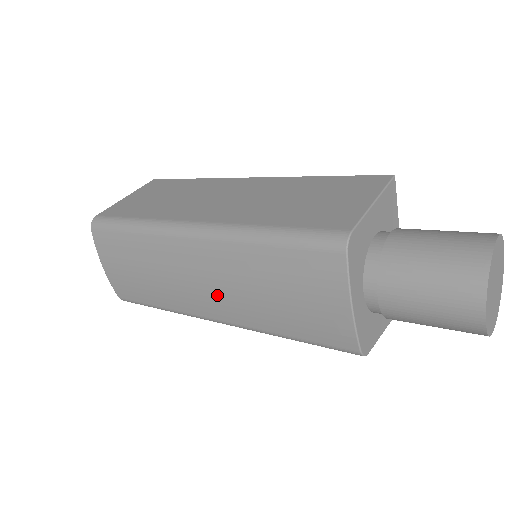
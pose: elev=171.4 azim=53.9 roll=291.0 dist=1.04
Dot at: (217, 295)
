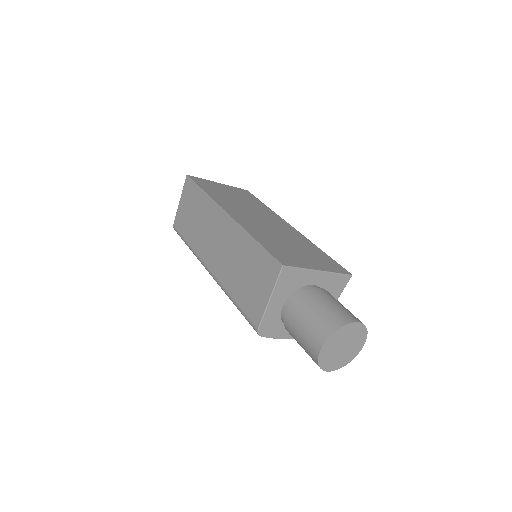
Dot at: occluded
